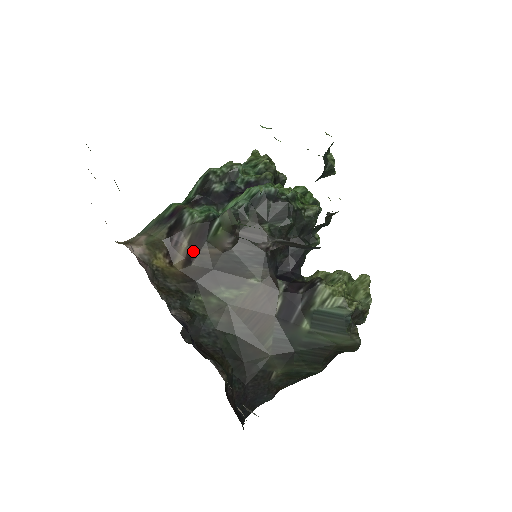
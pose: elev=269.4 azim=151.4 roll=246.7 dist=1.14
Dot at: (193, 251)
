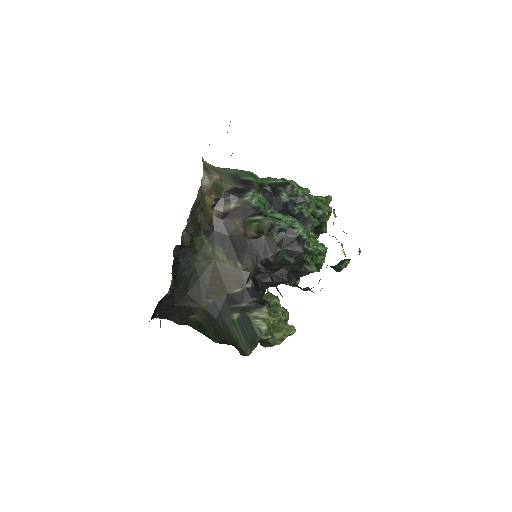
Dot at: (231, 215)
